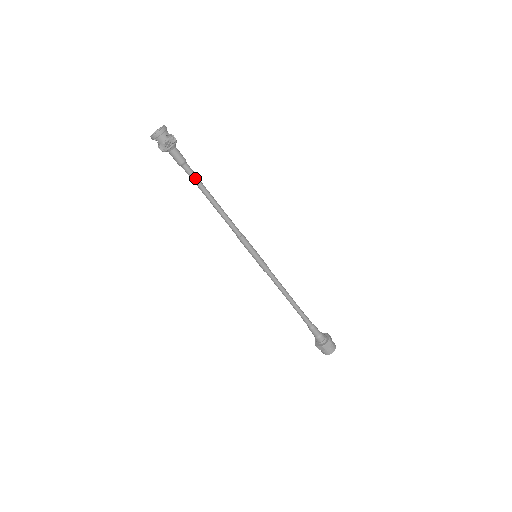
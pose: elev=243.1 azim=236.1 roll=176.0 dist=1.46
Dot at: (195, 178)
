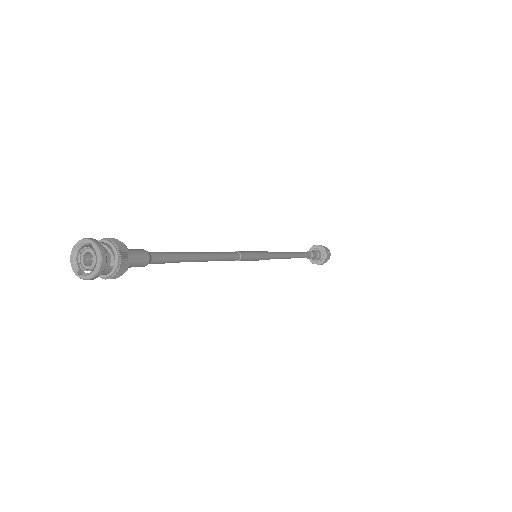
Dot at: (169, 261)
